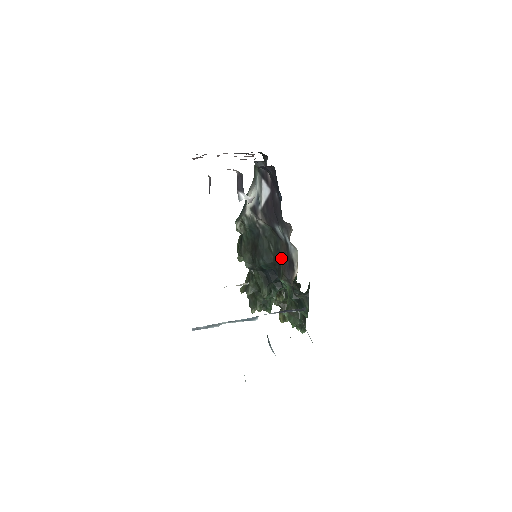
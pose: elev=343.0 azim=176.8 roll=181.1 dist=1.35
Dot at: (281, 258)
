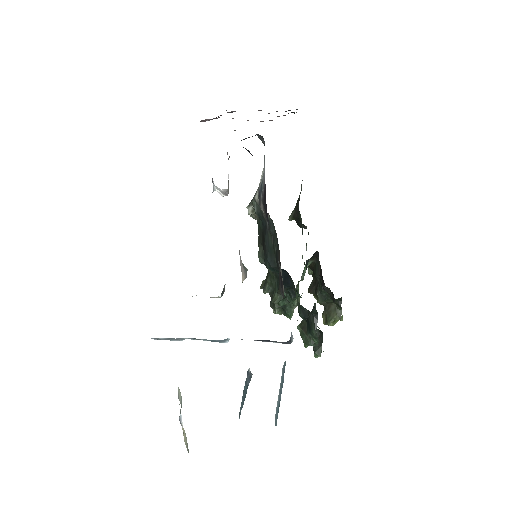
Dot at: (278, 267)
